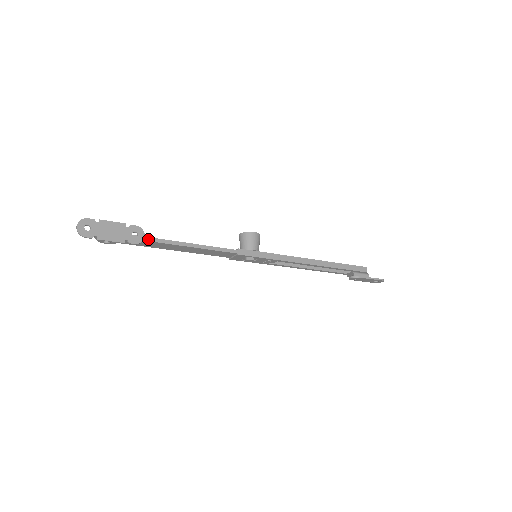
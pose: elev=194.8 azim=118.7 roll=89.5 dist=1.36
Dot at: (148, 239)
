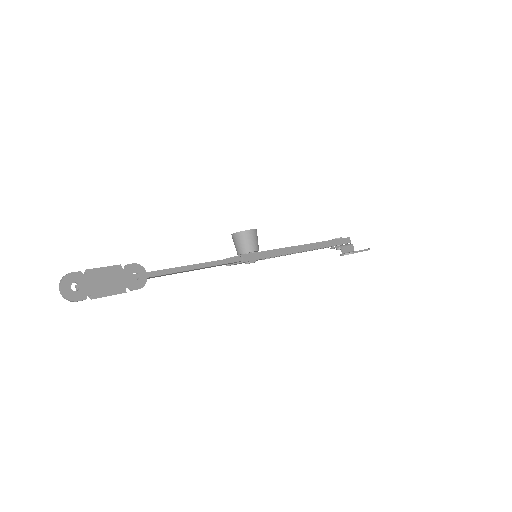
Dot at: (147, 275)
